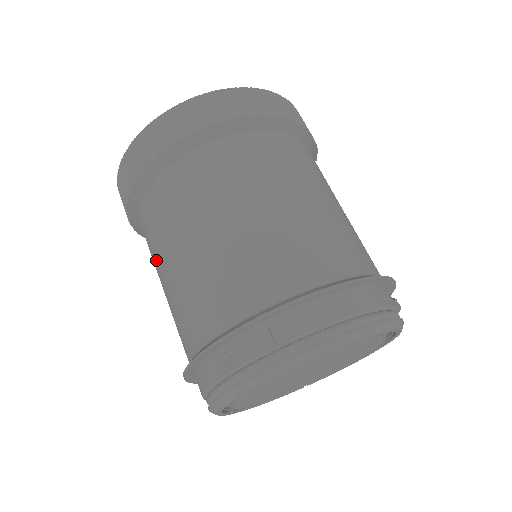
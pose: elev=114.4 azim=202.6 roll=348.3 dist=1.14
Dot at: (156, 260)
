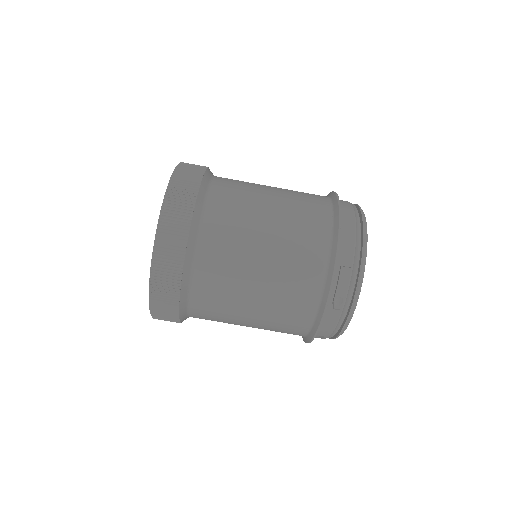
Dot at: (232, 314)
